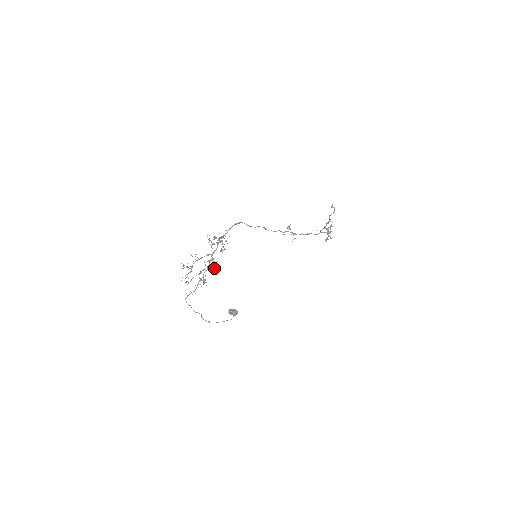
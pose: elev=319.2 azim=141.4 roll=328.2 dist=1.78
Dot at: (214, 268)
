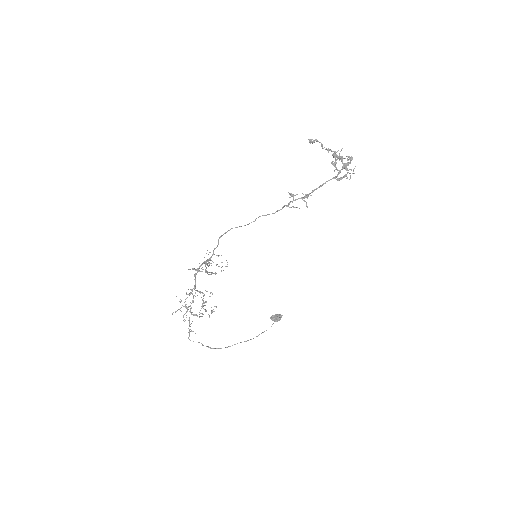
Dot at: occluded
